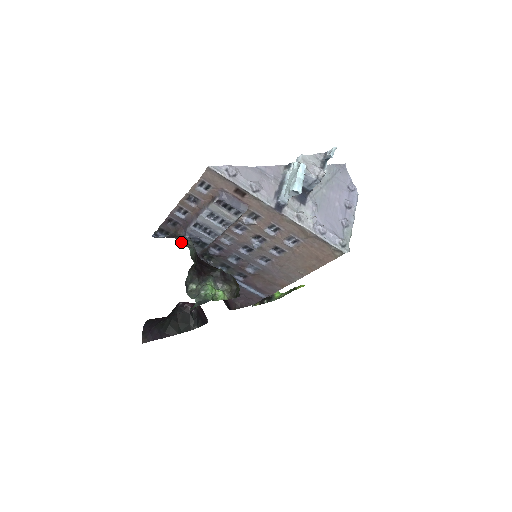
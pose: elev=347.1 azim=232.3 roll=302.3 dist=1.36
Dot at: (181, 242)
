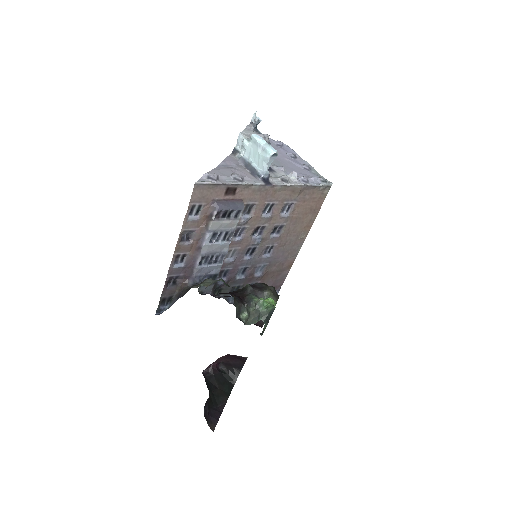
Dot at: (203, 285)
